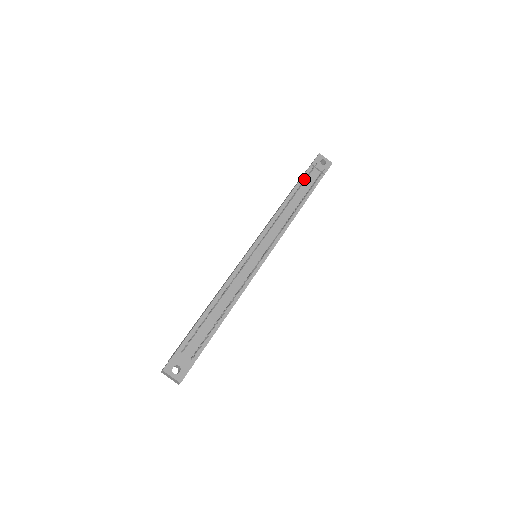
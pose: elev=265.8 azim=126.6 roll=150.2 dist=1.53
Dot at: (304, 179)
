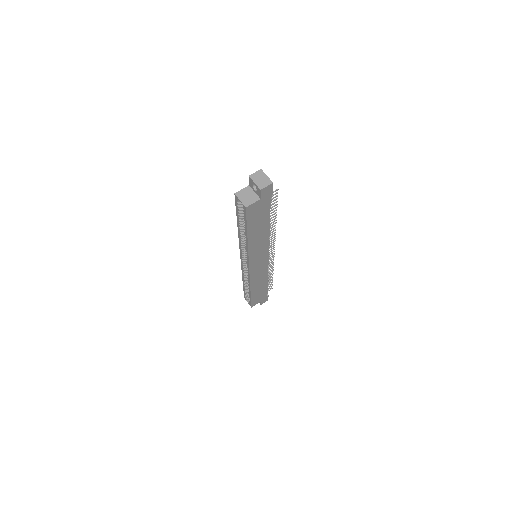
Dot at: occluded
